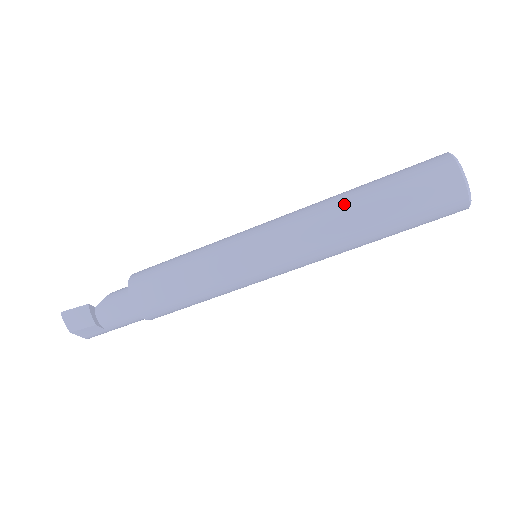
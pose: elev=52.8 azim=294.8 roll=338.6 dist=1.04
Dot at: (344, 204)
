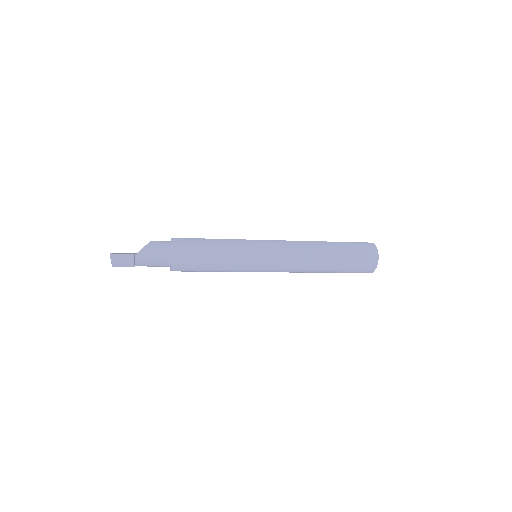
Dot at: (321, 257)
